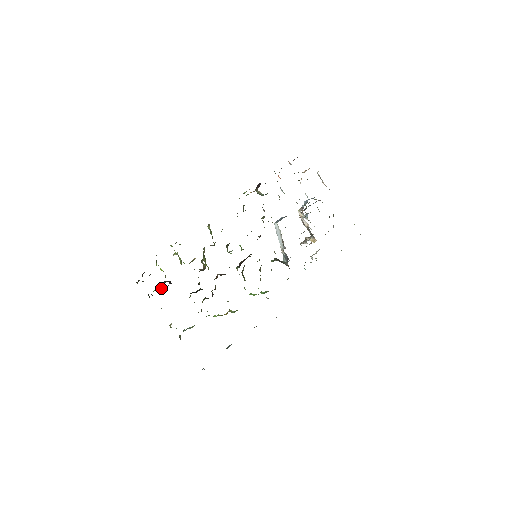
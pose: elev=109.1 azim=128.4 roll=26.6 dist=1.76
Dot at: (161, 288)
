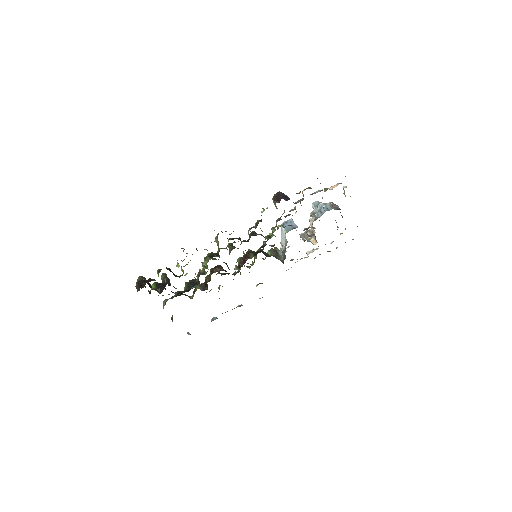
Dot at: (160, 290)
